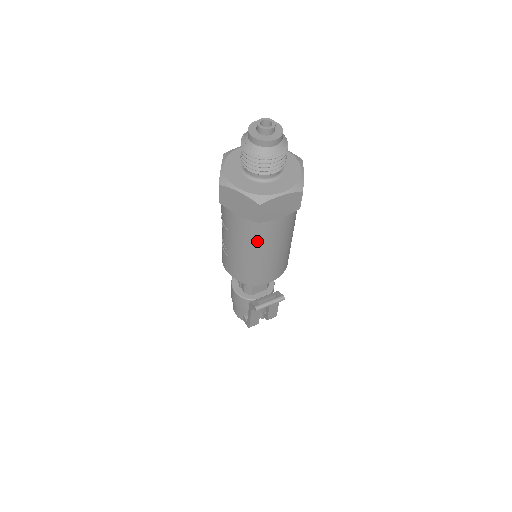
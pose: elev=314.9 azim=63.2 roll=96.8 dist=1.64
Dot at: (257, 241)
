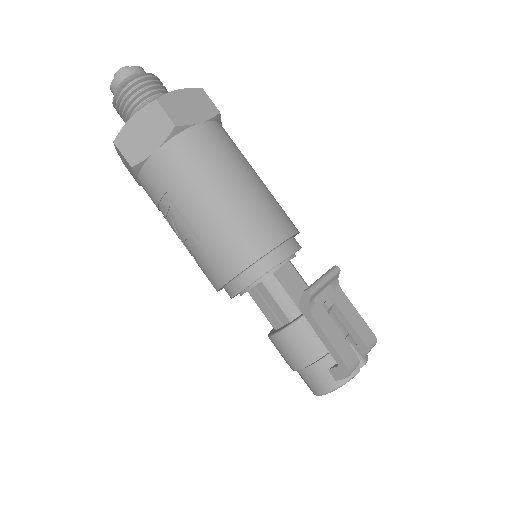
Dot at: (203, 167)
